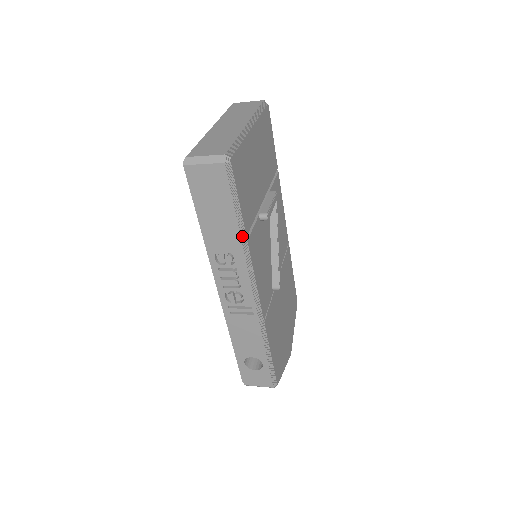
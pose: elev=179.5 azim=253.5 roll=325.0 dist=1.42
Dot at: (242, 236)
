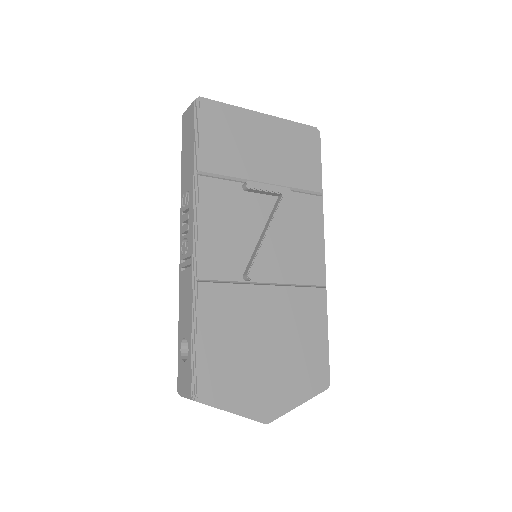
Dot at: (195, 169)
